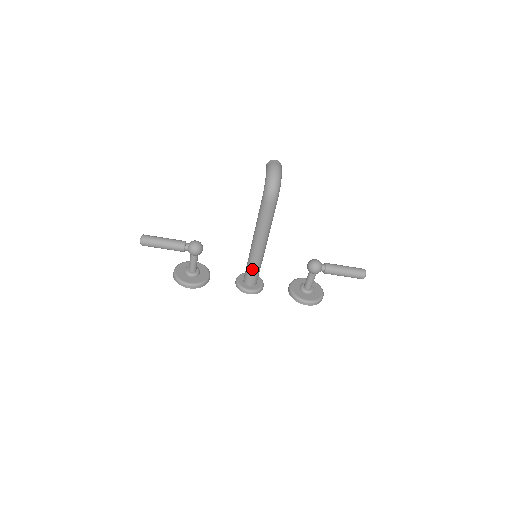
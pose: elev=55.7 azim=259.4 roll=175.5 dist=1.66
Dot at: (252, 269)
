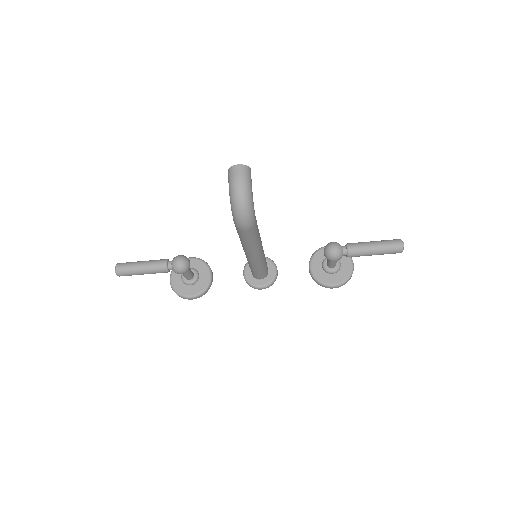
Dot at: (255, 270)
